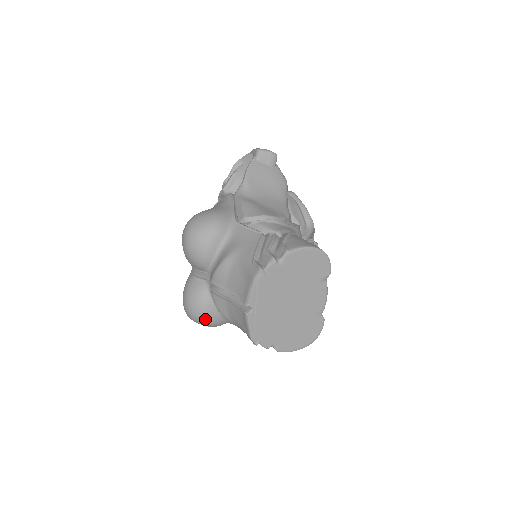
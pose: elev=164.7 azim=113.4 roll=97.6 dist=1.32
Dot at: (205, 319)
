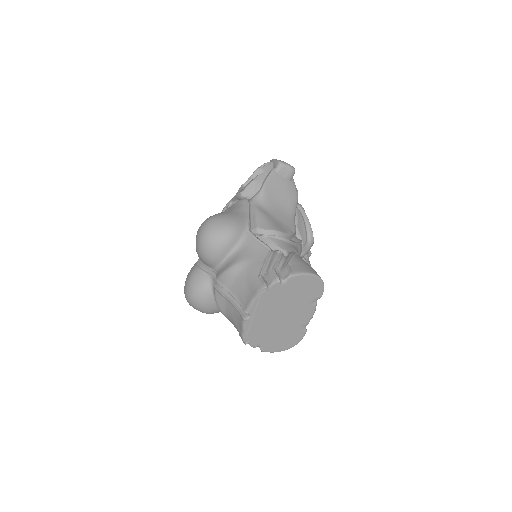
Dot at: (202, 308)
